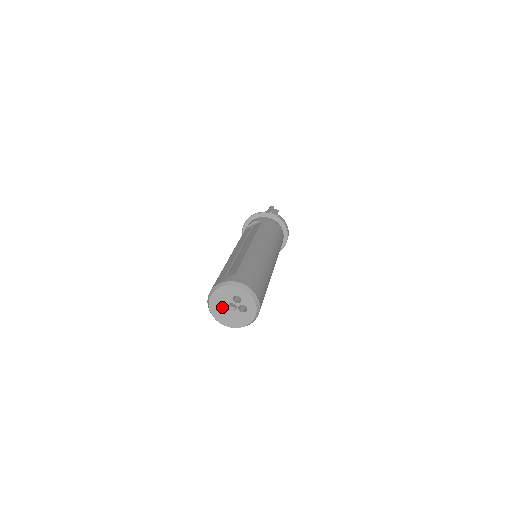
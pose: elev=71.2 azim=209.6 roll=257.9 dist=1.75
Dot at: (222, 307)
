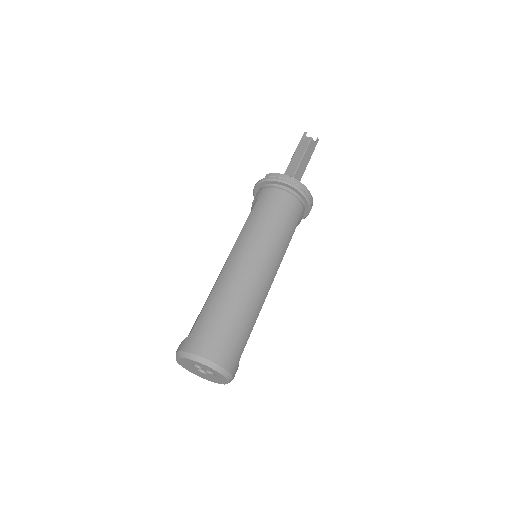
Dot at: (196, 371)
